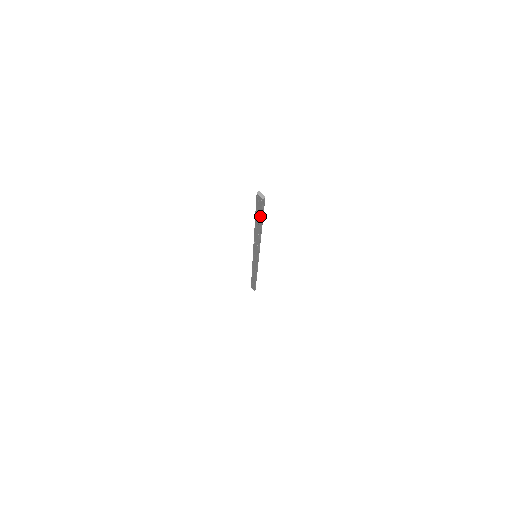
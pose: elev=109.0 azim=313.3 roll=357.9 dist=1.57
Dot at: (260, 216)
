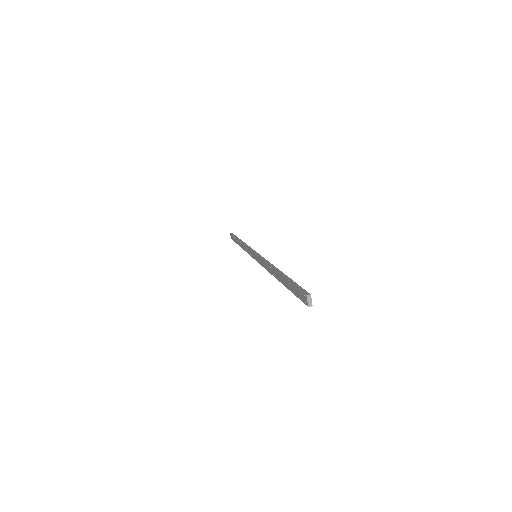
Dot at: (291, 290)
